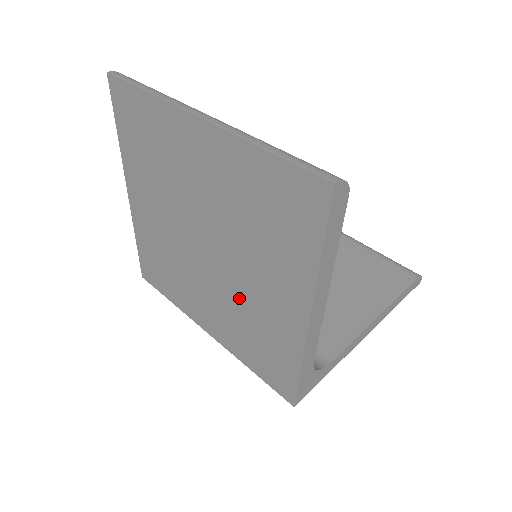
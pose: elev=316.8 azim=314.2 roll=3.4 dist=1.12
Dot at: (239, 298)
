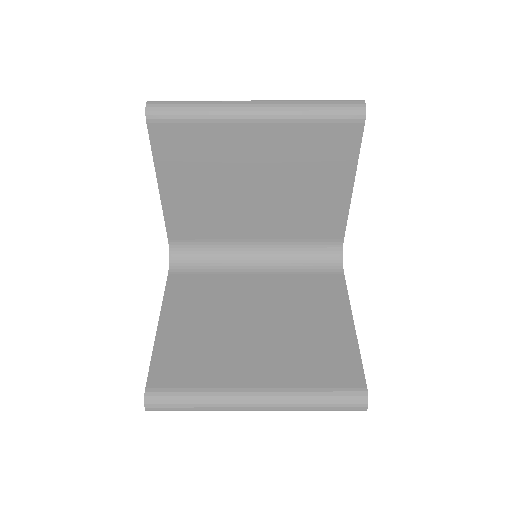
Dot at: occluded
